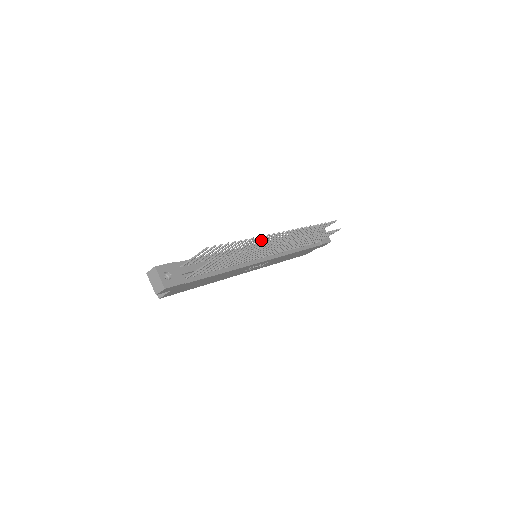
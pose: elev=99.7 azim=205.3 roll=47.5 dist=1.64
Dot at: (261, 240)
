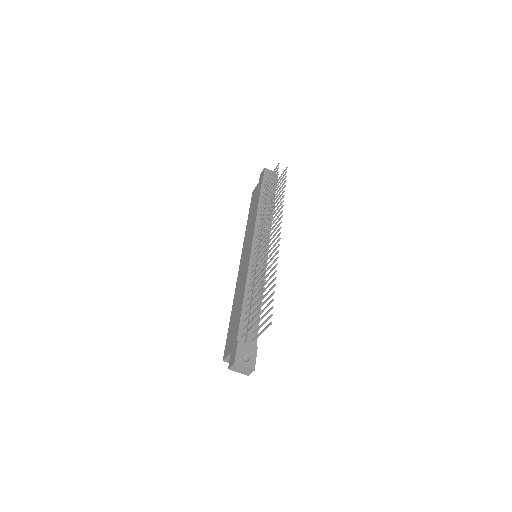
Dot at: occluded
